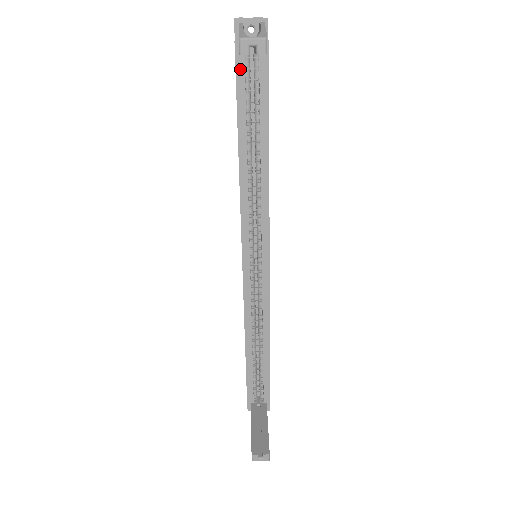
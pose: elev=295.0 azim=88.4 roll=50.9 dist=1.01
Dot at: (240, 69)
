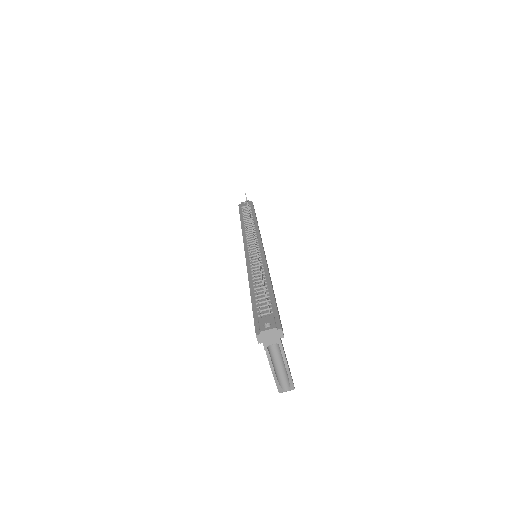
Dot at: occluded
